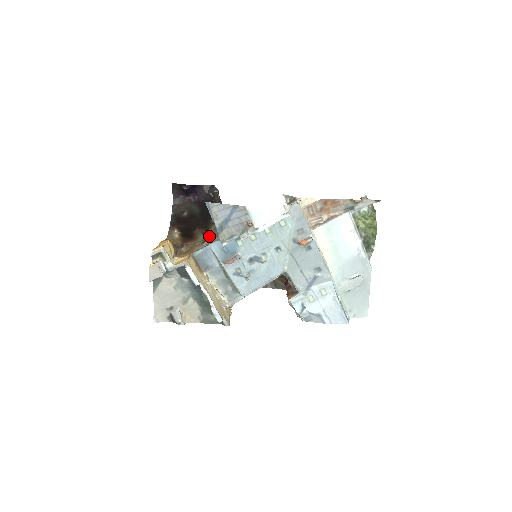
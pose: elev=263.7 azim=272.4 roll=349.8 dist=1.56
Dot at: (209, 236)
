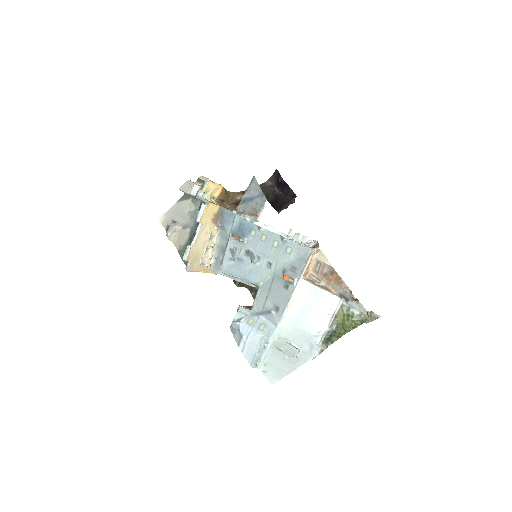
Dot at: occluded
